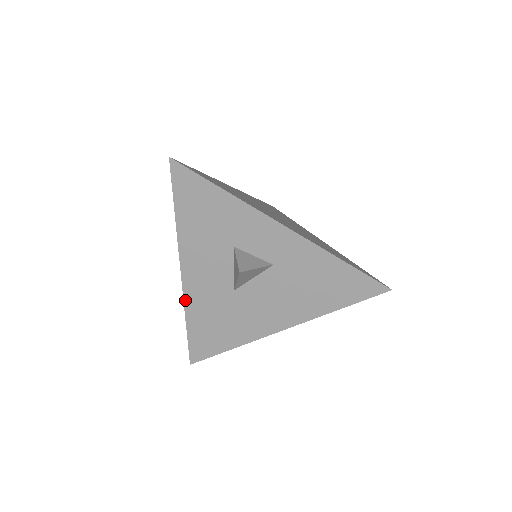
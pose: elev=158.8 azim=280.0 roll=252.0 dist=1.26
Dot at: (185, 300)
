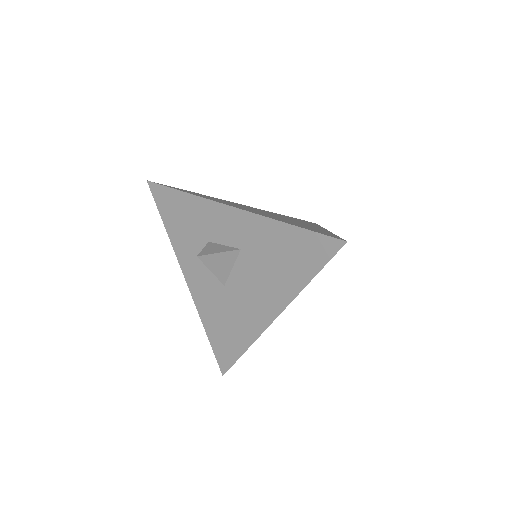
Dot at: (197, 306)
